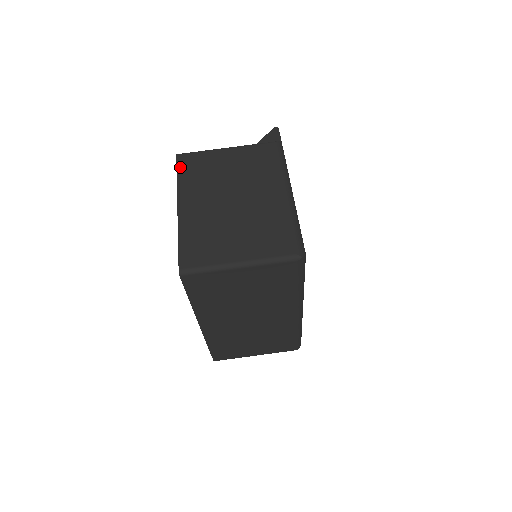
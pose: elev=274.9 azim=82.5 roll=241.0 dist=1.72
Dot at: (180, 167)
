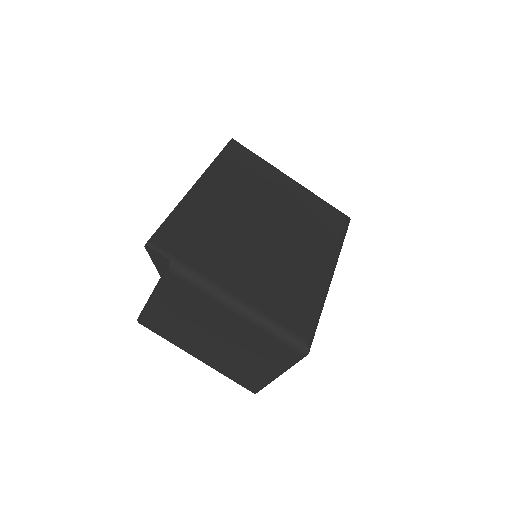
Dot at: (155, 331)
